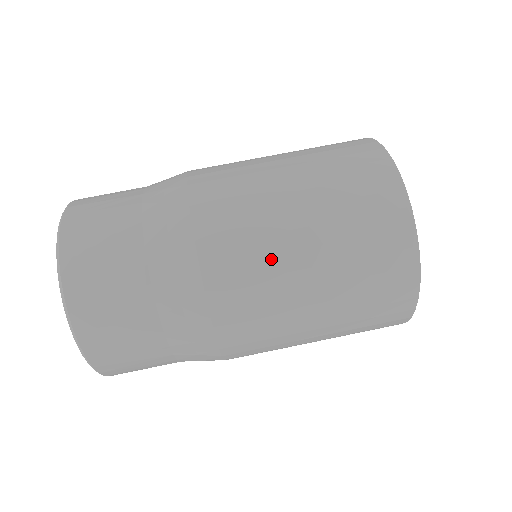
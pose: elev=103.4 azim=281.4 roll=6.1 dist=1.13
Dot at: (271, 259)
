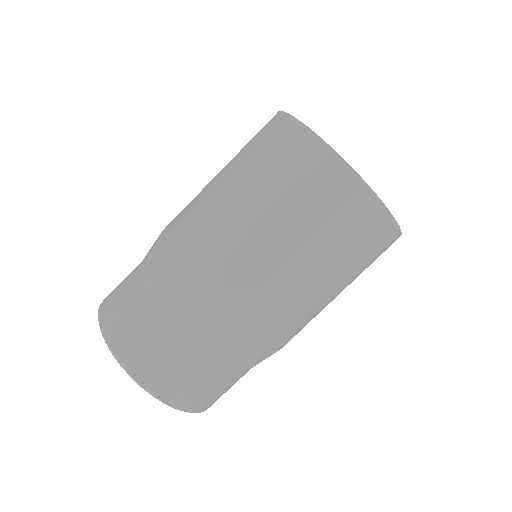
Dot at: (305, 306)
